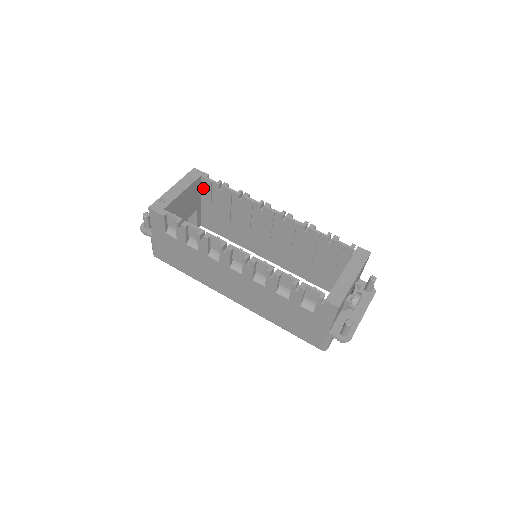
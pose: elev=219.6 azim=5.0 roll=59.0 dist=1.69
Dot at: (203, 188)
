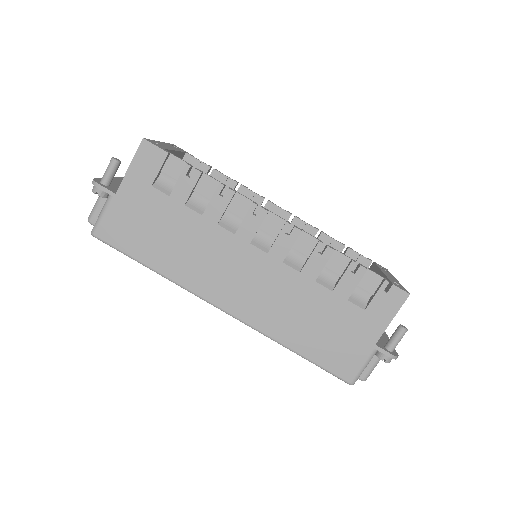
Dot at: occluded
